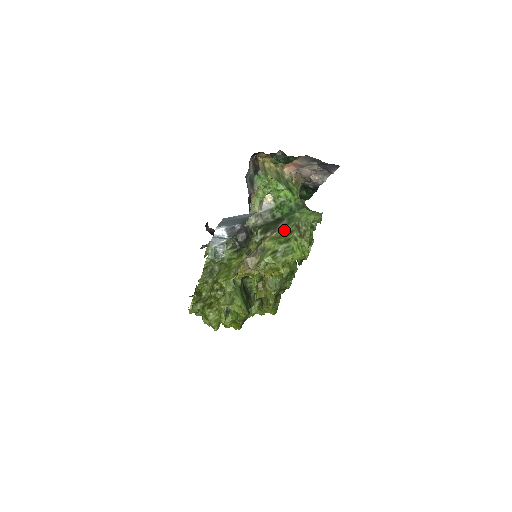
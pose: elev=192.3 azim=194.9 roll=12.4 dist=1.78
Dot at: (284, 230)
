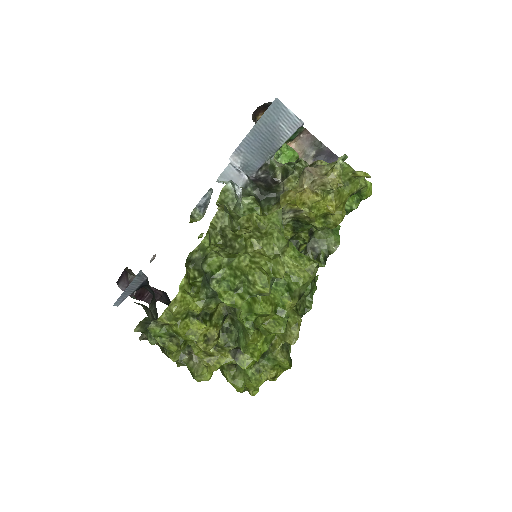
Dot at: occluded
